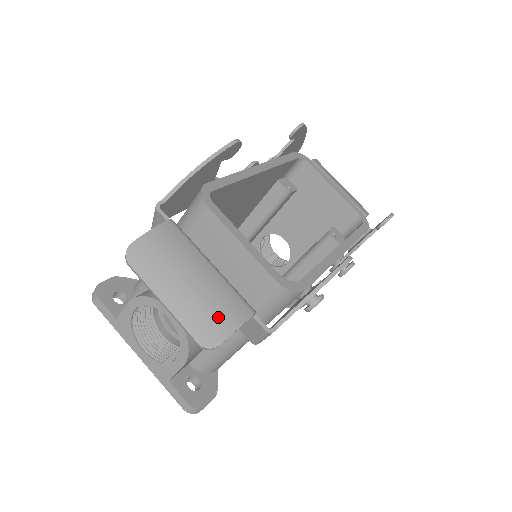
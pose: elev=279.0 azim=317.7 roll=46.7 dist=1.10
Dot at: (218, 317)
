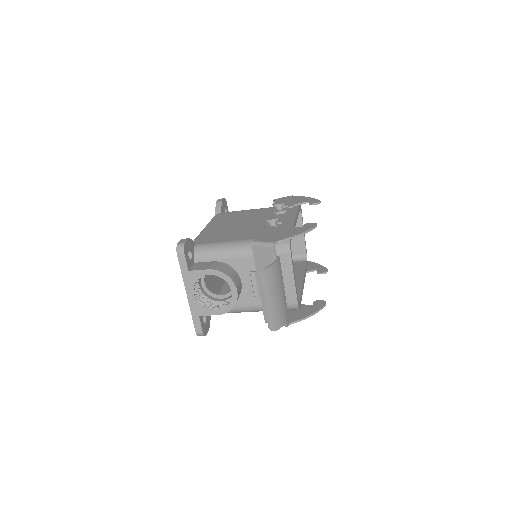
Dot at: (281, 317)
